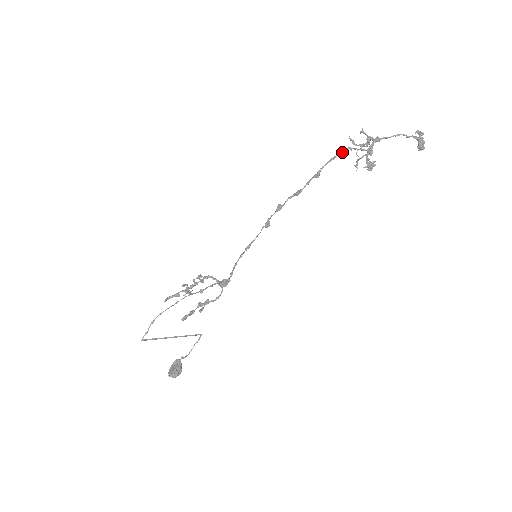
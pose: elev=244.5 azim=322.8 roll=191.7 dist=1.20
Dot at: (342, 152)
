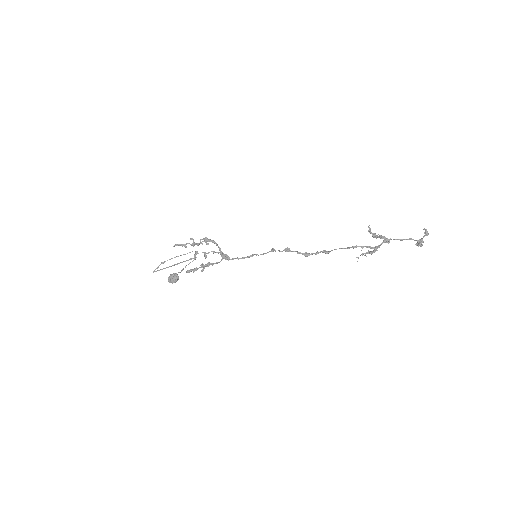
Dot at: (354, 246)
